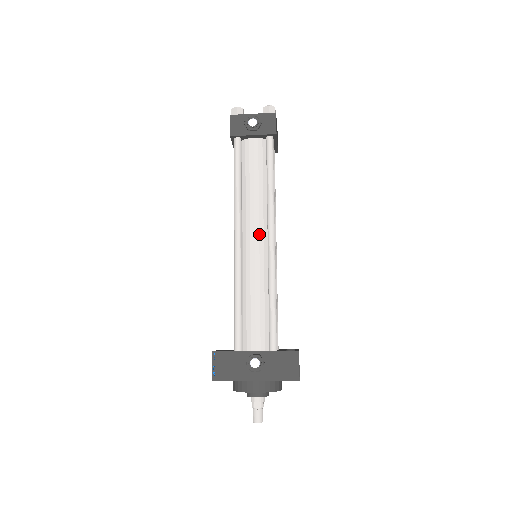
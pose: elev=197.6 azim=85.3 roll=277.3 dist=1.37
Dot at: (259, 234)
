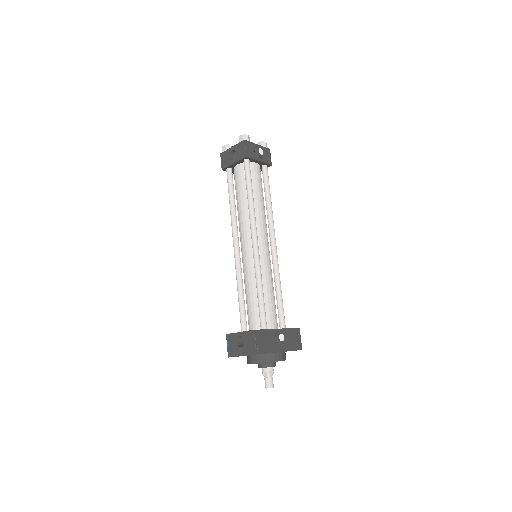
Dot at: (267, 239)
